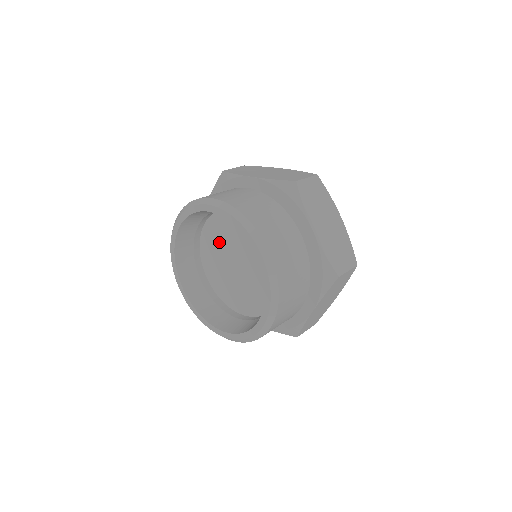
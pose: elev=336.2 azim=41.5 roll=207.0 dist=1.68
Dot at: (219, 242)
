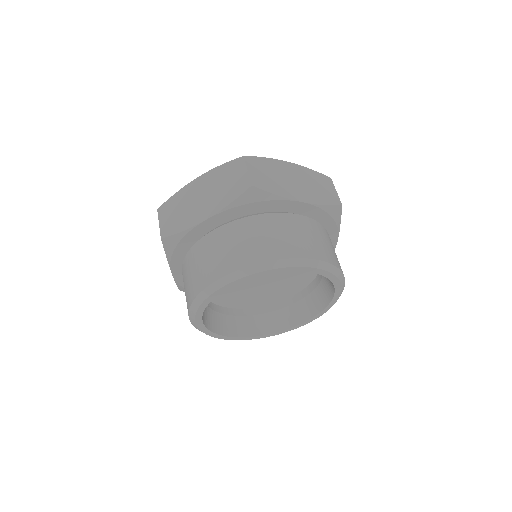
Dot at: occluded
